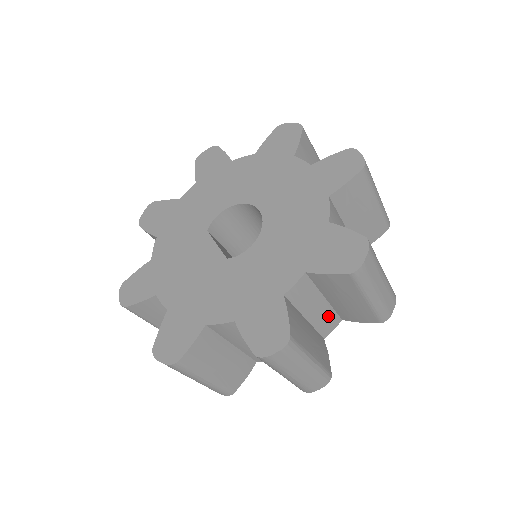
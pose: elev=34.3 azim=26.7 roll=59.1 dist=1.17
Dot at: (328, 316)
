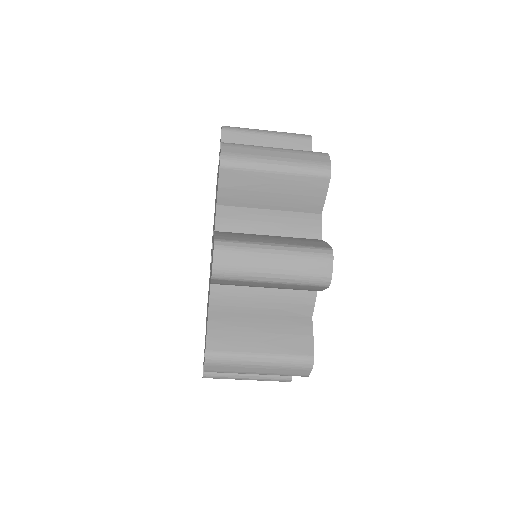
Dot at: (295, 220)
